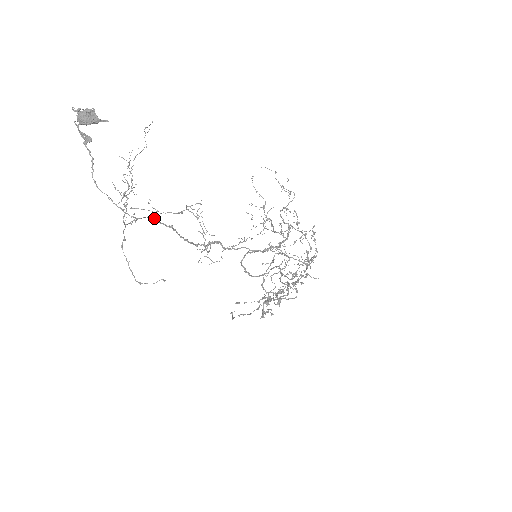
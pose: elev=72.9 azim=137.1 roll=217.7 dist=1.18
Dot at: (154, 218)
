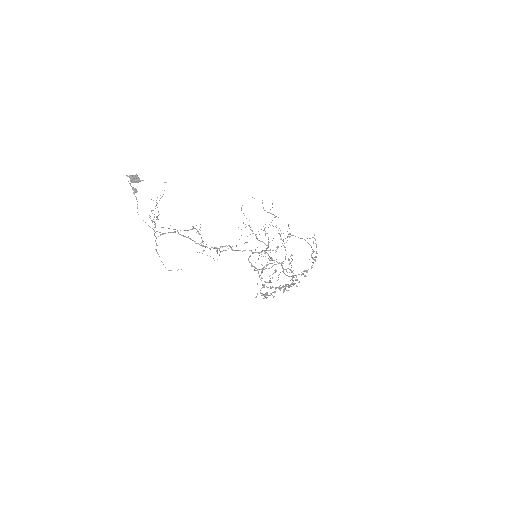
Dot at: occluded
